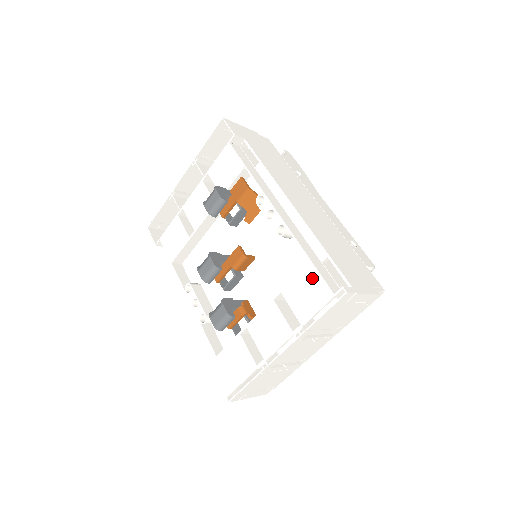
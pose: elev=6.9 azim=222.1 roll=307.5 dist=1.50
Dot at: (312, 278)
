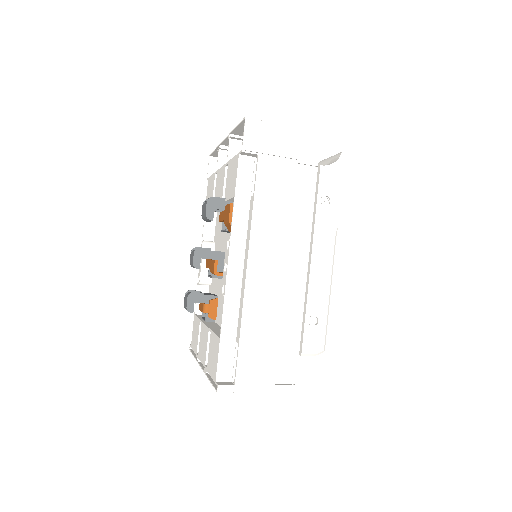
Dot at: (216, 352)
